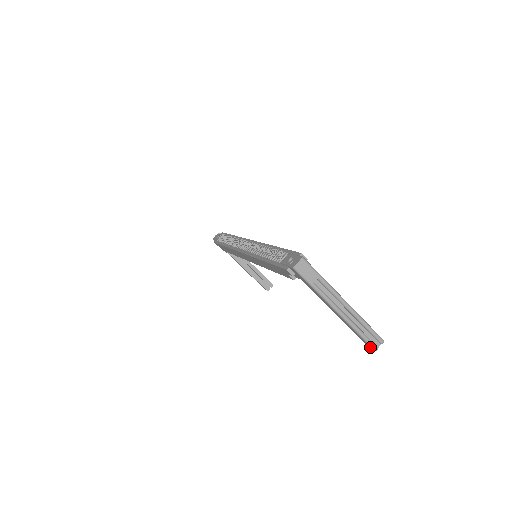
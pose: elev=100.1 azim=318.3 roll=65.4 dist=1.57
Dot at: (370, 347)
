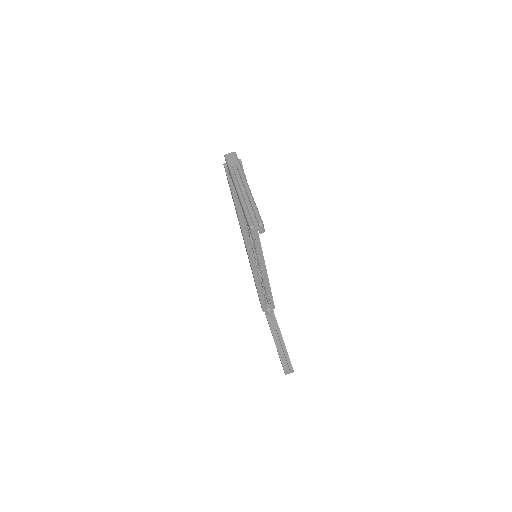
Dot at: (249, 226)
